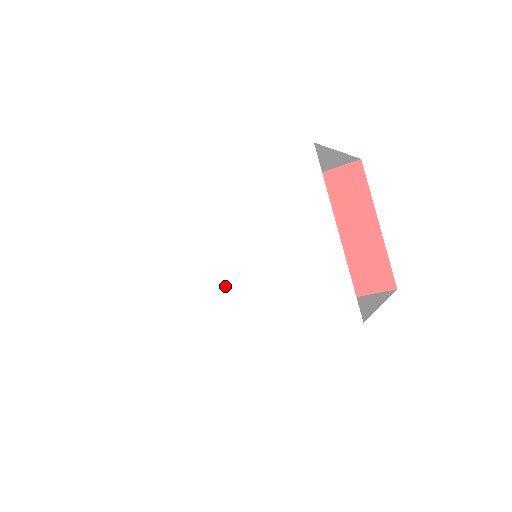
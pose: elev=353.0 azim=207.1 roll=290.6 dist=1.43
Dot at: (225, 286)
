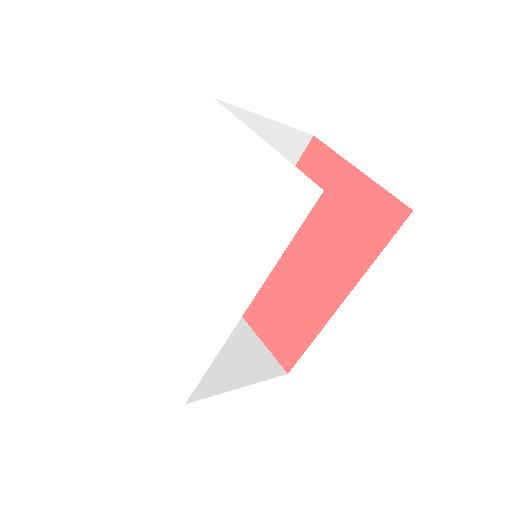
Dot at: (211, 268)
